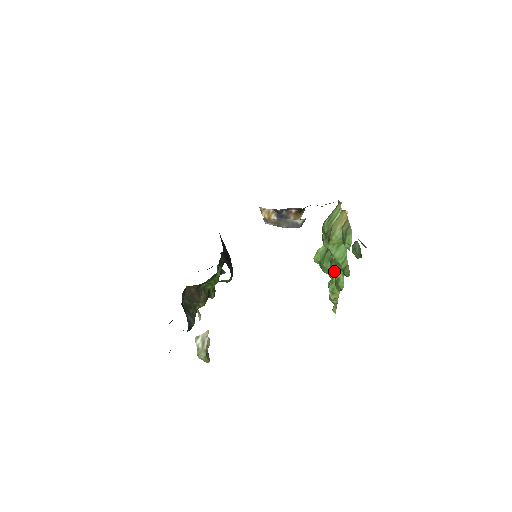
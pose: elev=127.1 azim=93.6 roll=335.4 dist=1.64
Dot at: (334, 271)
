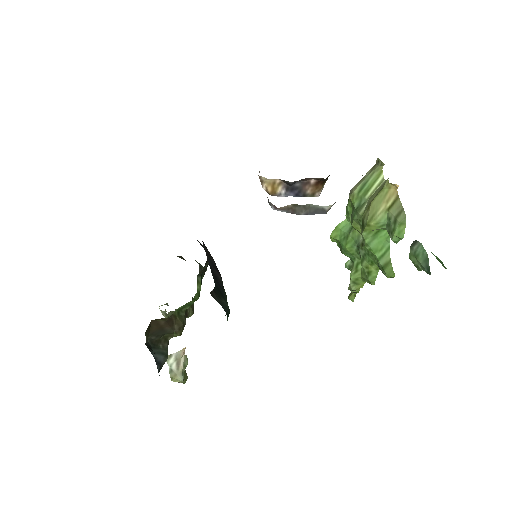
Dot at: (363, 261)
